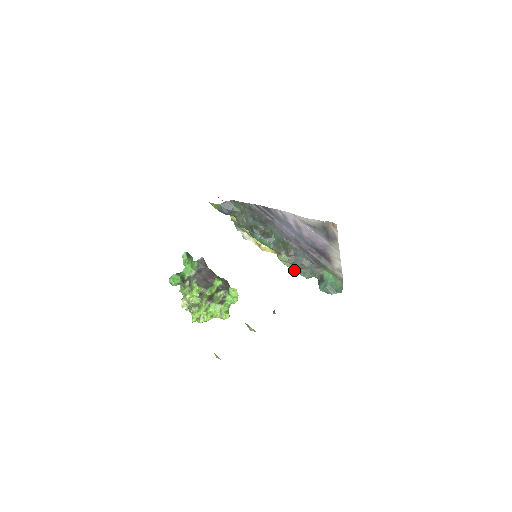
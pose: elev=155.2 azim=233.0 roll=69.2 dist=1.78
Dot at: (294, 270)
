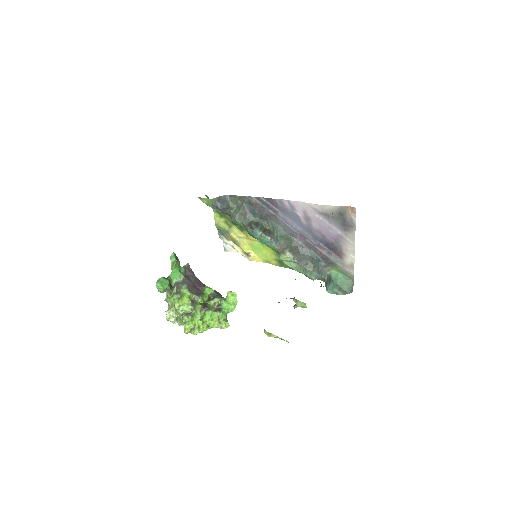
Dot at: (298, 271)
